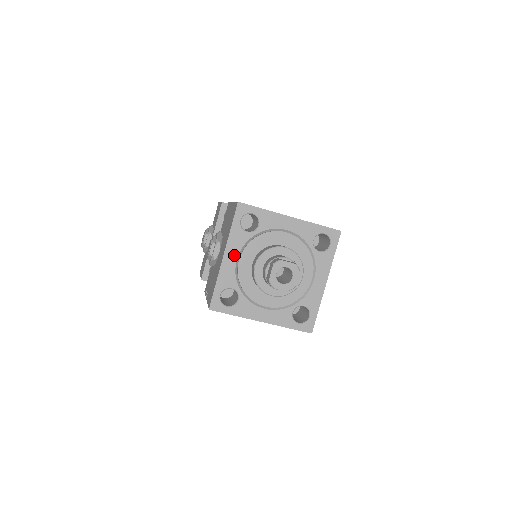
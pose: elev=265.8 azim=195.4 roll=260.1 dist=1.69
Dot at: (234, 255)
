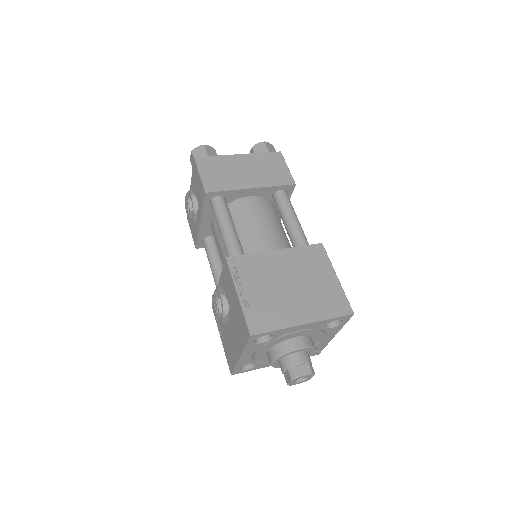
Dot at: (250, 354)
